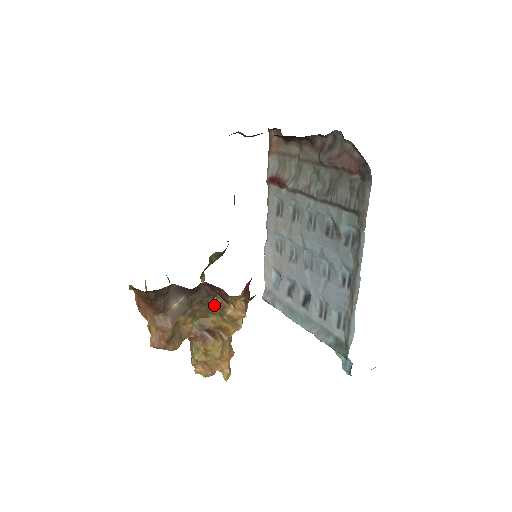
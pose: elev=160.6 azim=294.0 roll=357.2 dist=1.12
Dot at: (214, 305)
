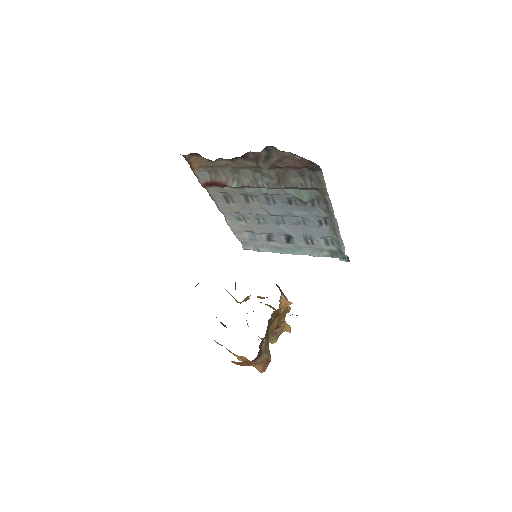
Dot at: (274, 318)
